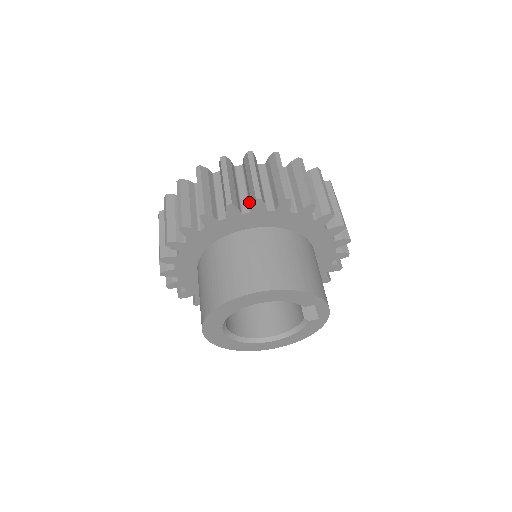
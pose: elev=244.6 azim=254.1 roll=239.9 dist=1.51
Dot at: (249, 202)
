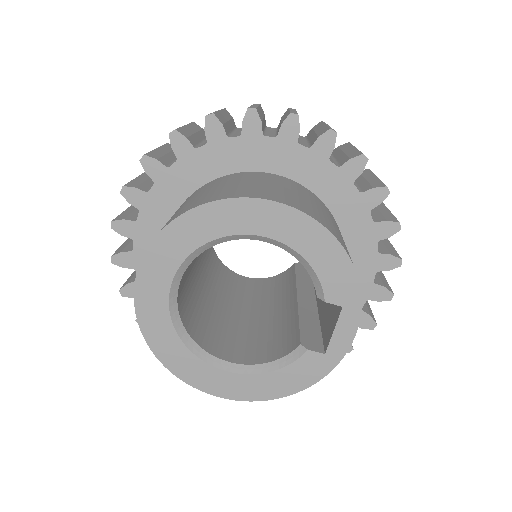
Dot at: (310, 144)
